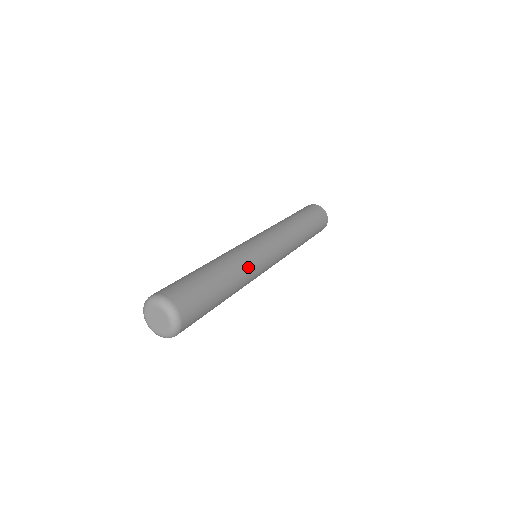
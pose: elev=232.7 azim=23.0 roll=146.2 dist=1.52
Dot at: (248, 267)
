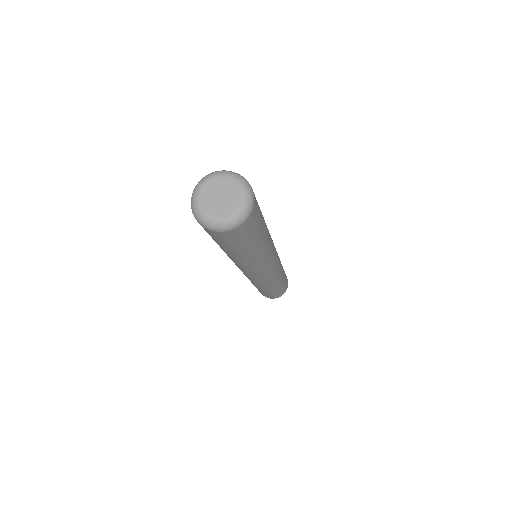
Dot at: (272, 244)
